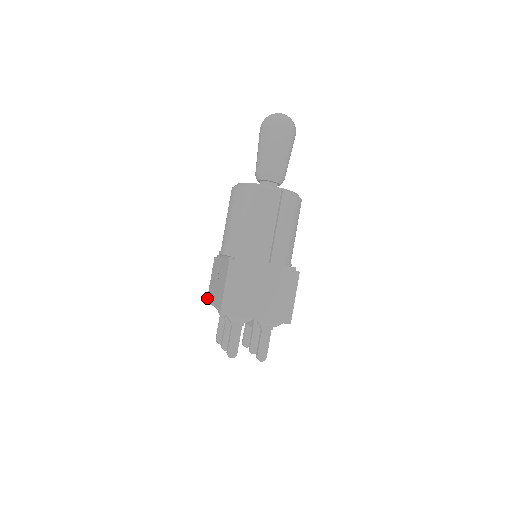
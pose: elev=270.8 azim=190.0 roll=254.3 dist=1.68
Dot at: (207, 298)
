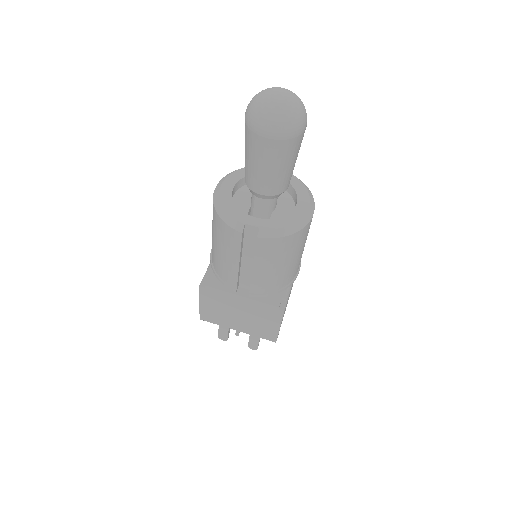
Dot at: occluded
